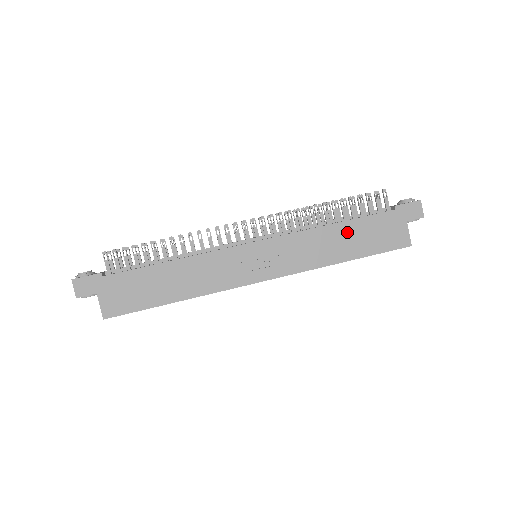
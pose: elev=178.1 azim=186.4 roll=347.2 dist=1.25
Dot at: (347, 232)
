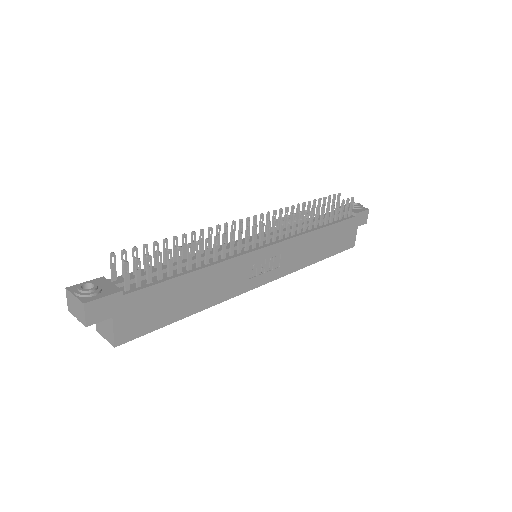
Dot at: (326, 236)
